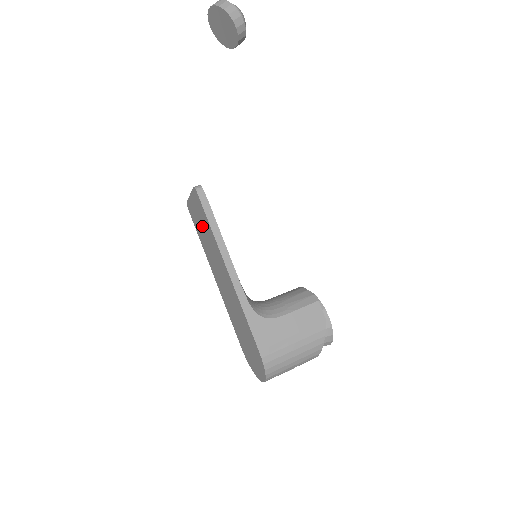
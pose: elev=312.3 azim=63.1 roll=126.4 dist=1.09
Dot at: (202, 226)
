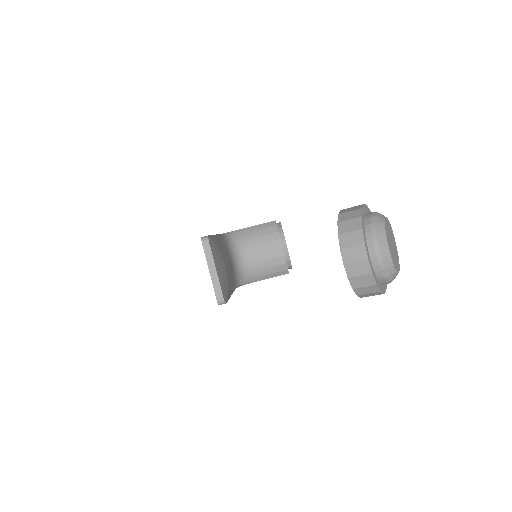
Dot at: occluded
